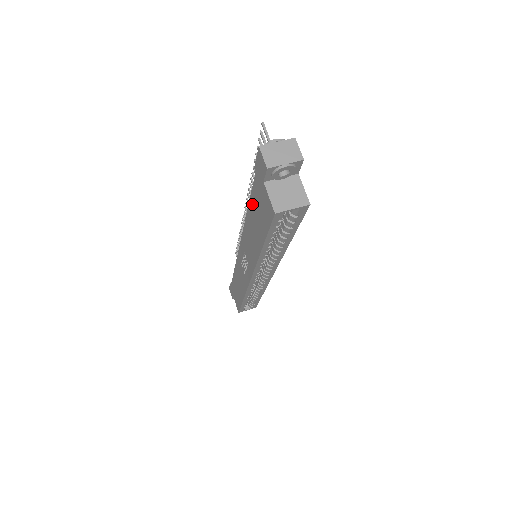
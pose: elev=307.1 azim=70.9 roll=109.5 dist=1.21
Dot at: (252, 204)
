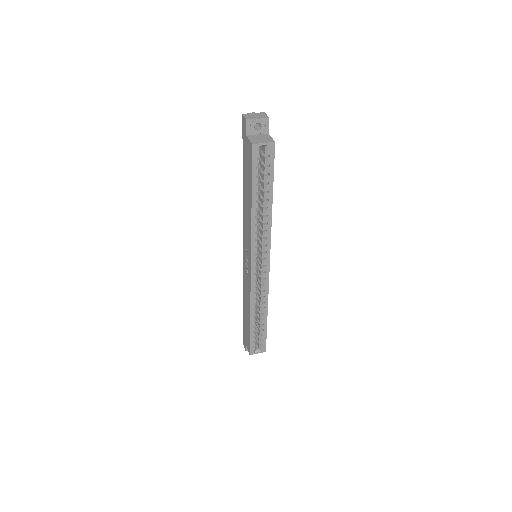
Dot at: (244, 175)
